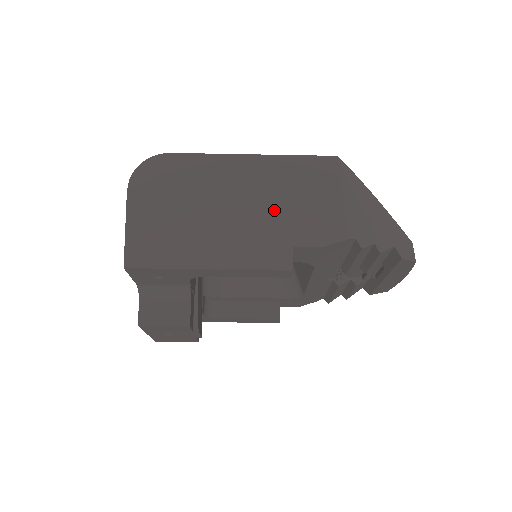
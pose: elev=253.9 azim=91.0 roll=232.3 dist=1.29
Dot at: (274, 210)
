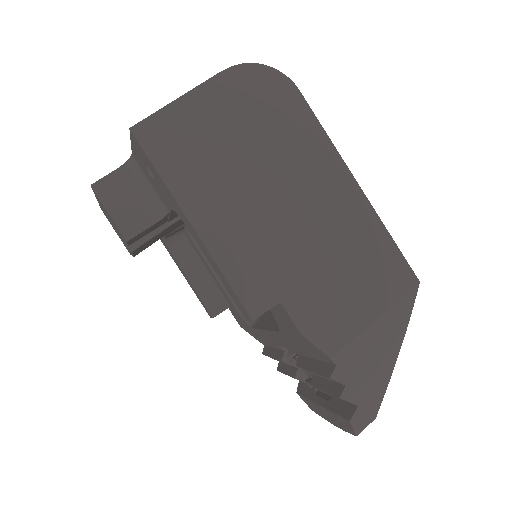
Dot at: (309, 252)
